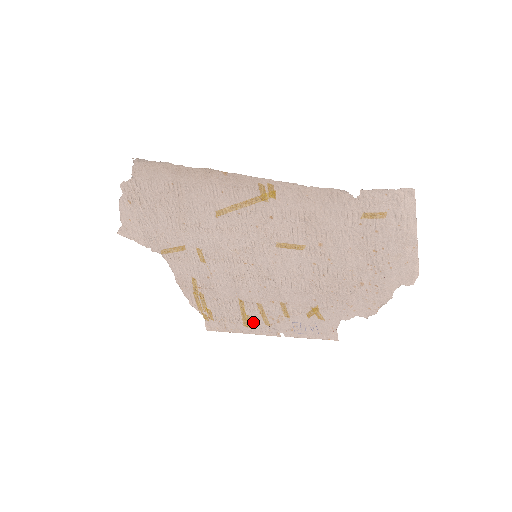
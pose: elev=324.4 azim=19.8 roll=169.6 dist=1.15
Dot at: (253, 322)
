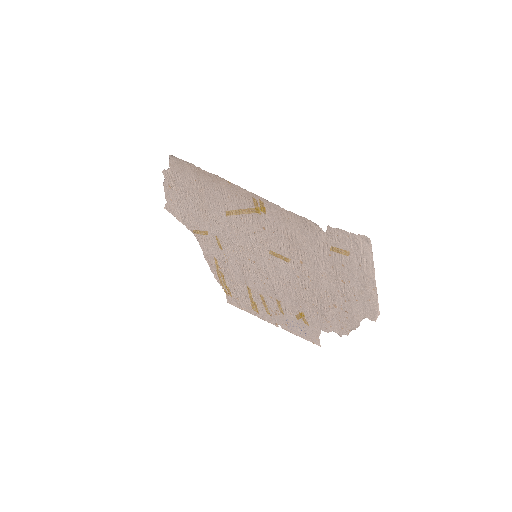
Dot at: (258, 308)
